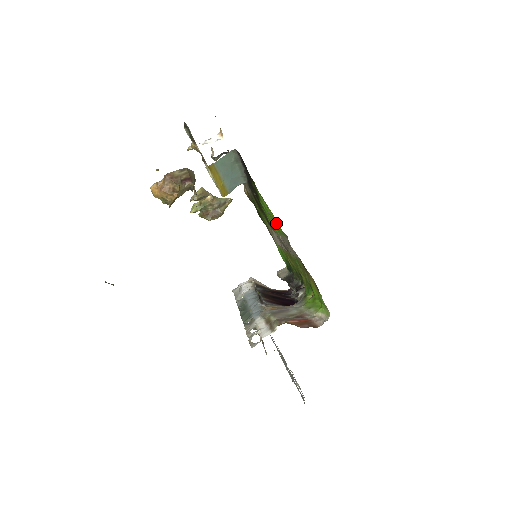
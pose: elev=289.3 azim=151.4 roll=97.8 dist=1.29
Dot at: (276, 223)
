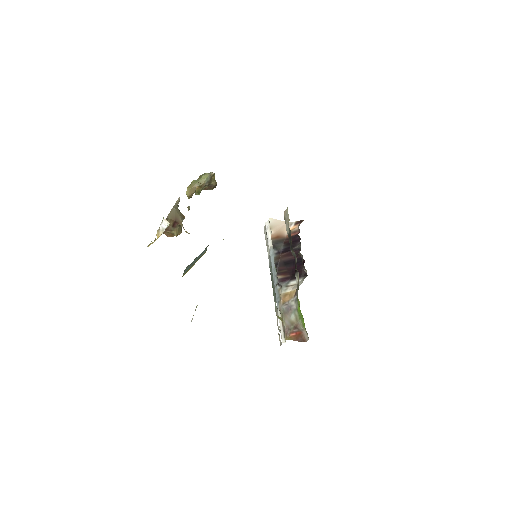
Dot at: occluded
